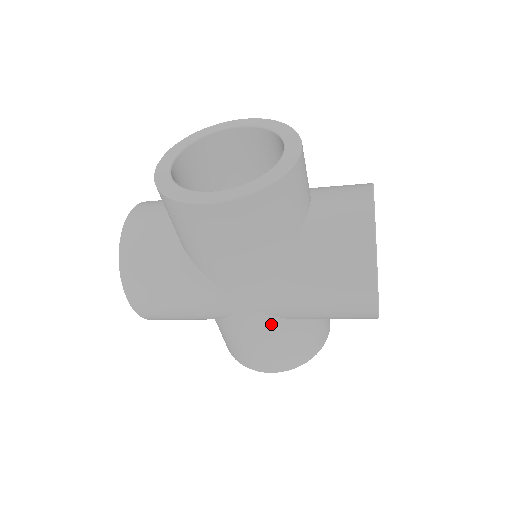
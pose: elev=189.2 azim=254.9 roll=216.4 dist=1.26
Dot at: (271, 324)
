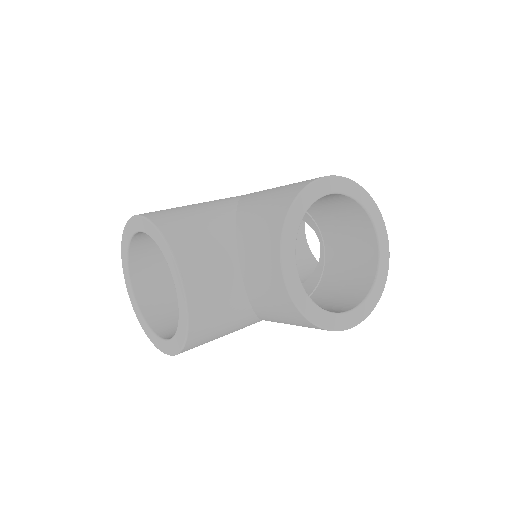
Dot at: occluded
